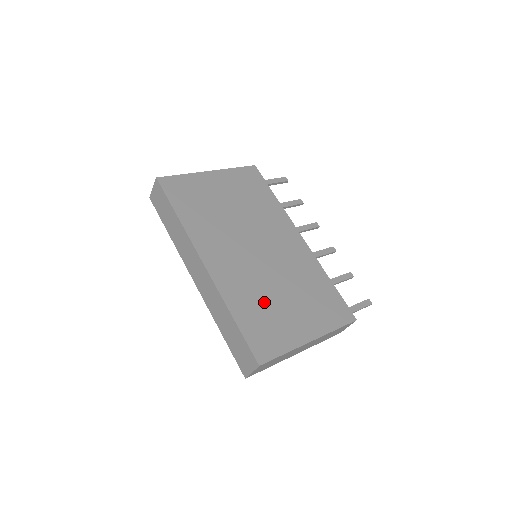
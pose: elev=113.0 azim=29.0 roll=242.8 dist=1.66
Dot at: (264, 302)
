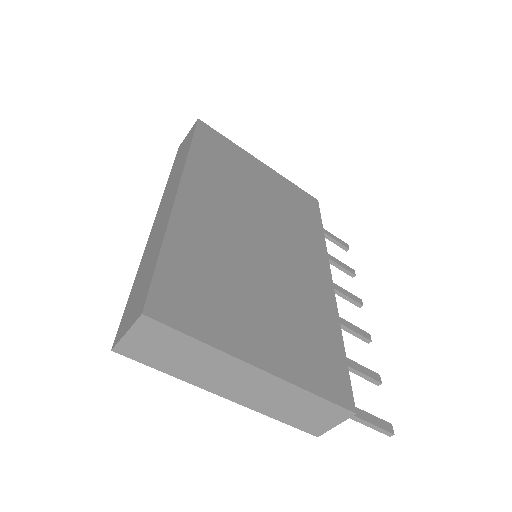
Dot at: (224, 274)
